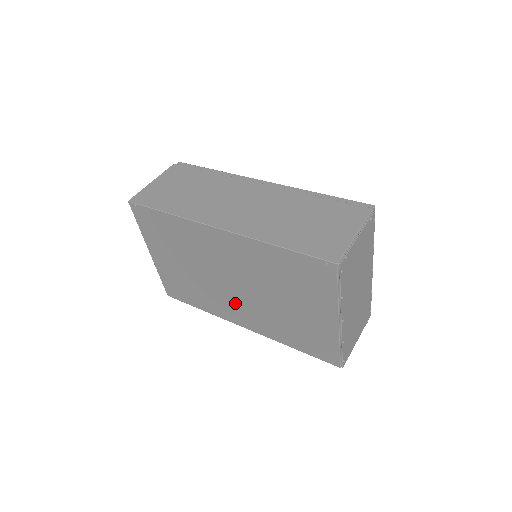
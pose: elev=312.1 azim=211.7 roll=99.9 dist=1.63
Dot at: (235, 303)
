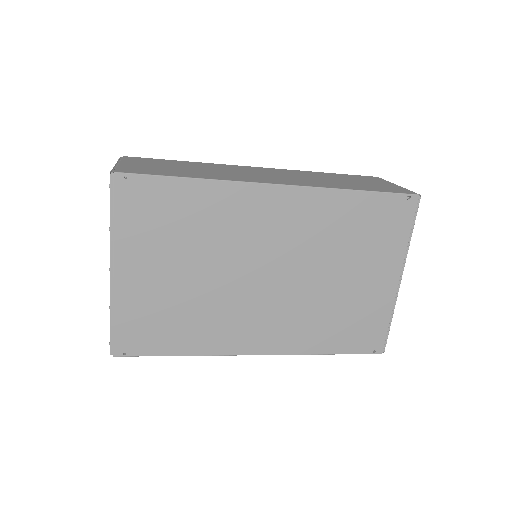
Dot at: (256, 312)
